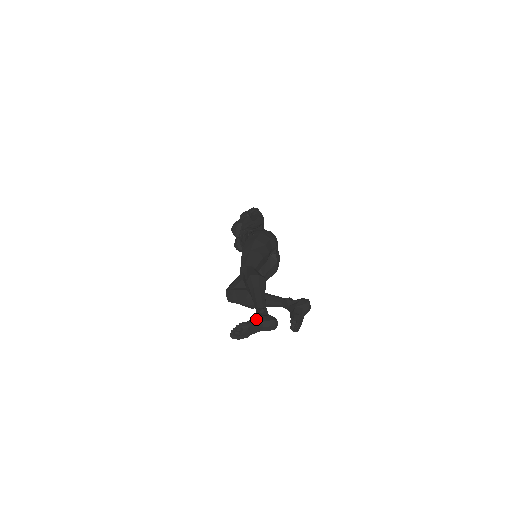
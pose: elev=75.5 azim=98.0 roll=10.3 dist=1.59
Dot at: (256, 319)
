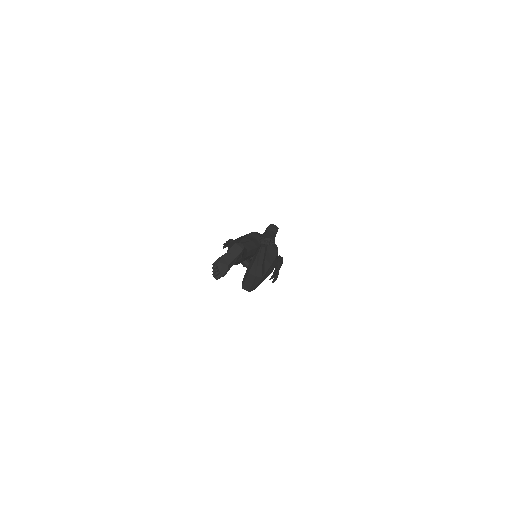
Dot at: (224, 254)
